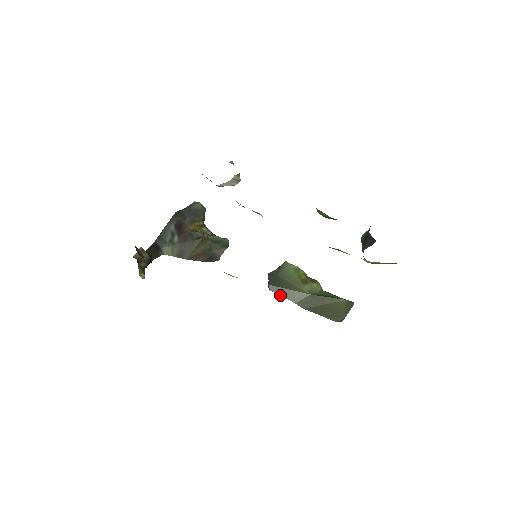
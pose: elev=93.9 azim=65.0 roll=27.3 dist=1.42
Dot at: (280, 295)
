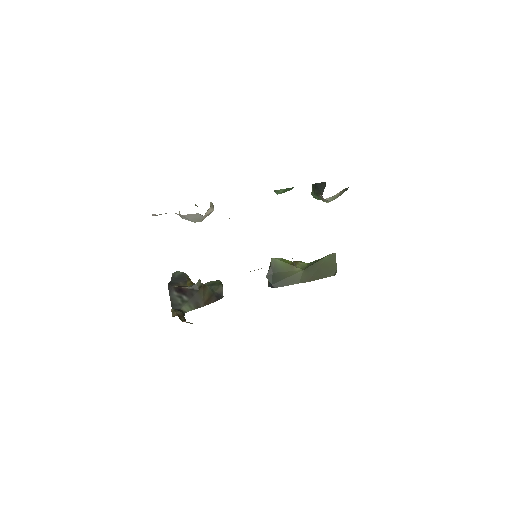
Dot at: occluded
